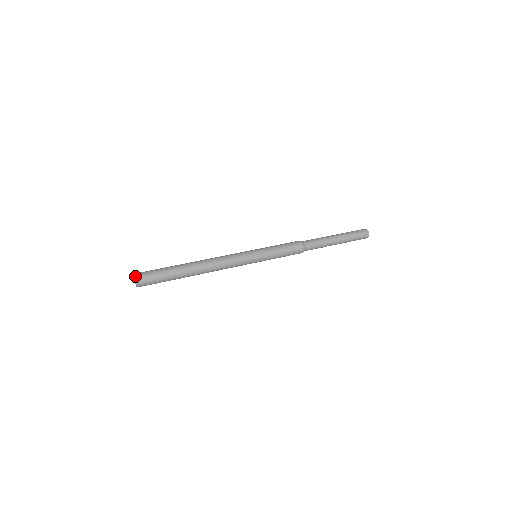
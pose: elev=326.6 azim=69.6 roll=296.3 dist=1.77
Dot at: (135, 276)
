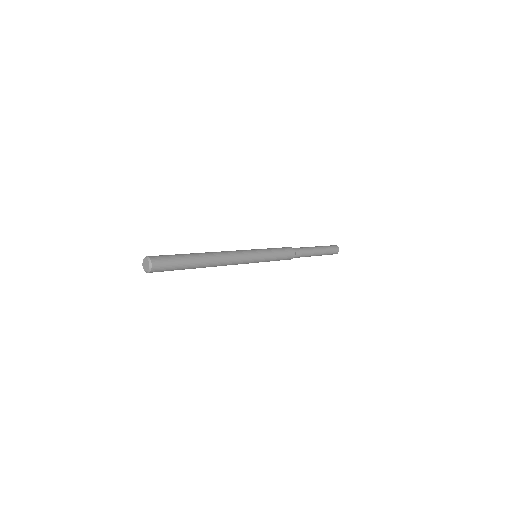
Dot at: (144, 258)
